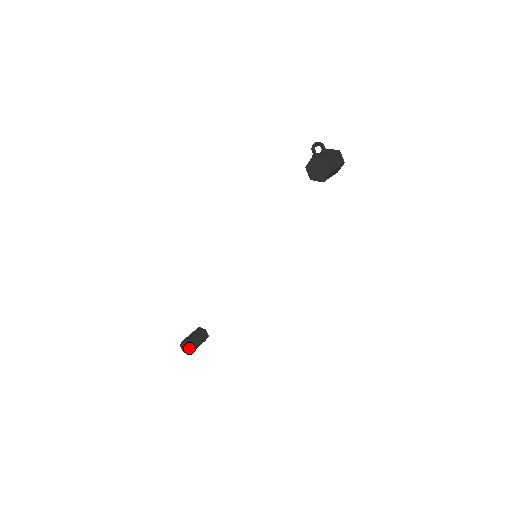
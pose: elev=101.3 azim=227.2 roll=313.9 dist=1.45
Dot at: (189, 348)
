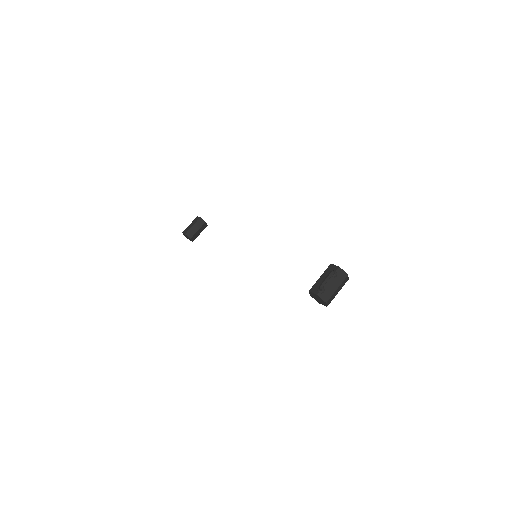
Dot at: (190, 239)
